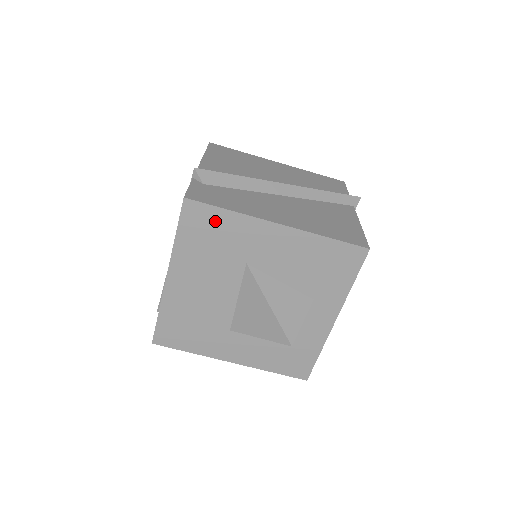
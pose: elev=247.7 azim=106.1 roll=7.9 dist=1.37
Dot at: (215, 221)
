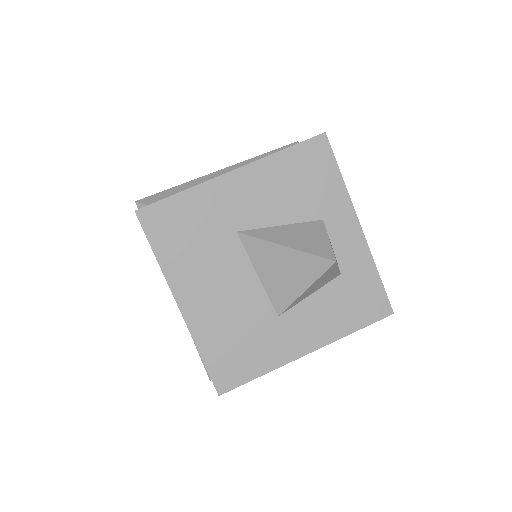
Dot at: (177, 212)
